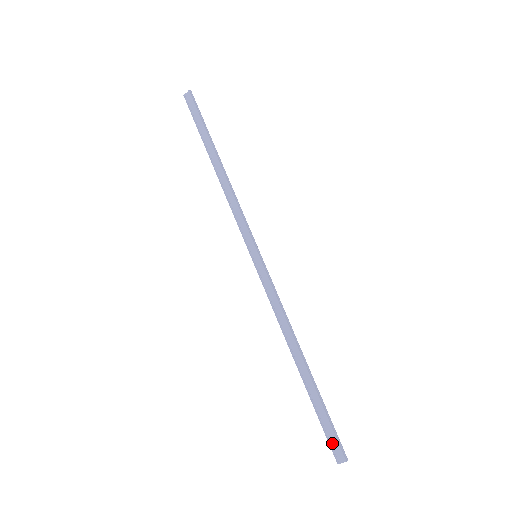
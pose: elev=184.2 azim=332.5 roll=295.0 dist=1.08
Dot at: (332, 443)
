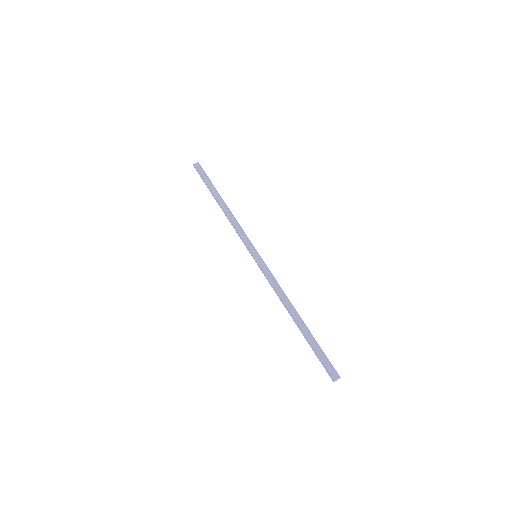
Dot at: (327, 368)
